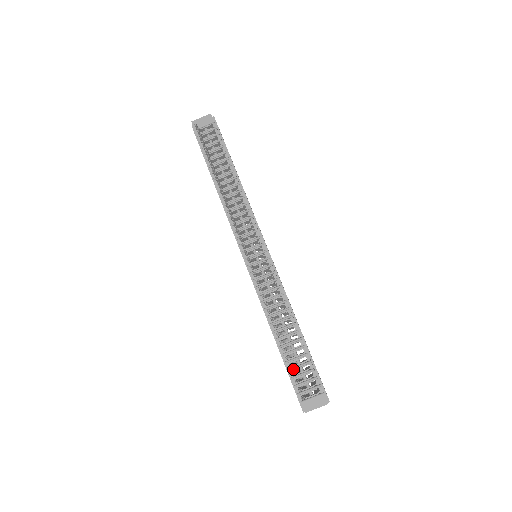
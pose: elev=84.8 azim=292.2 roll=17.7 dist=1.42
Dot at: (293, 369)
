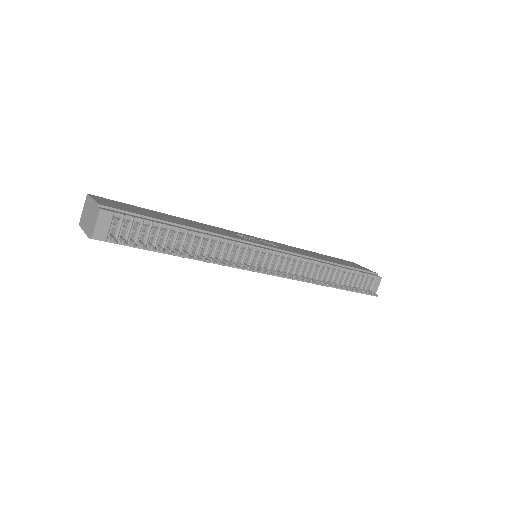
Dot at: occluded
